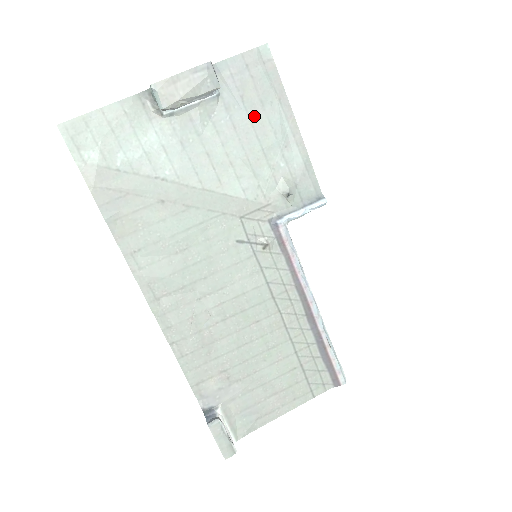
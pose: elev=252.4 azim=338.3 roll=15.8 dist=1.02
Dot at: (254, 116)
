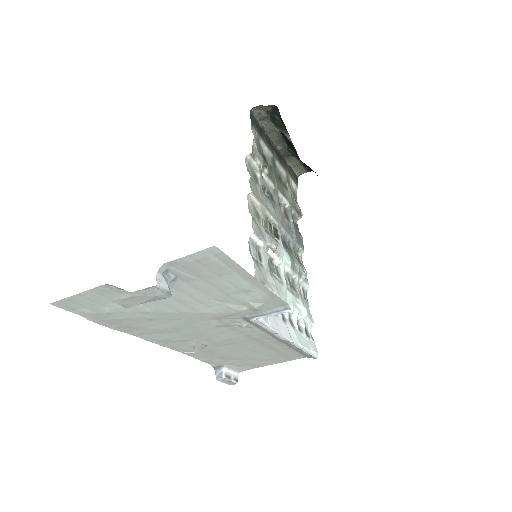
Dot at: (214, 282)
